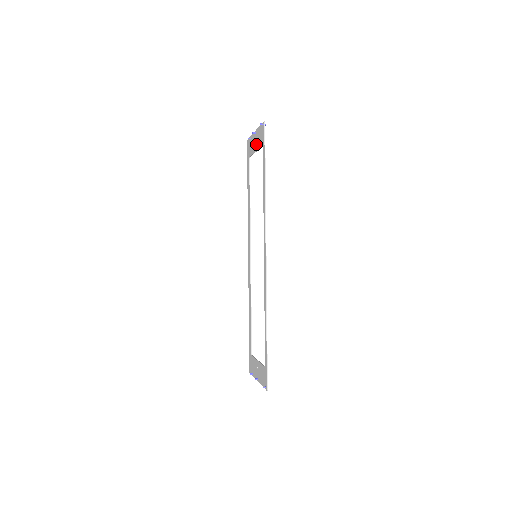
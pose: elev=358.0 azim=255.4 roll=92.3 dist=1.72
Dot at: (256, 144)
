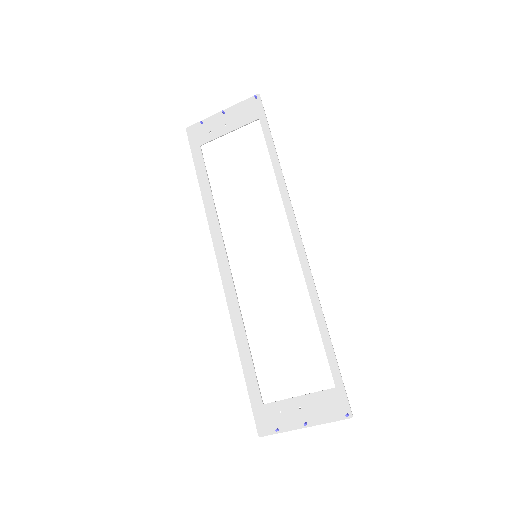
Dot at: (231, 123)
